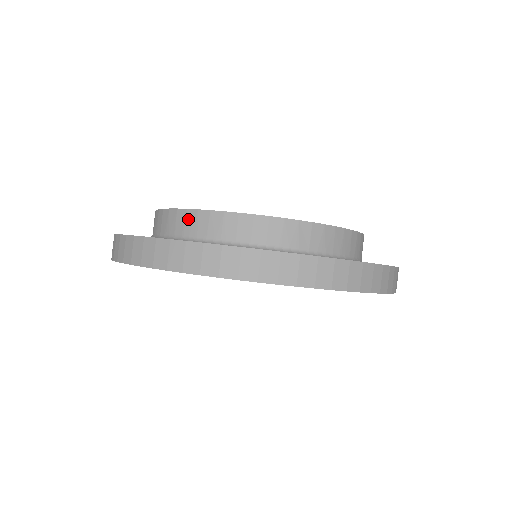
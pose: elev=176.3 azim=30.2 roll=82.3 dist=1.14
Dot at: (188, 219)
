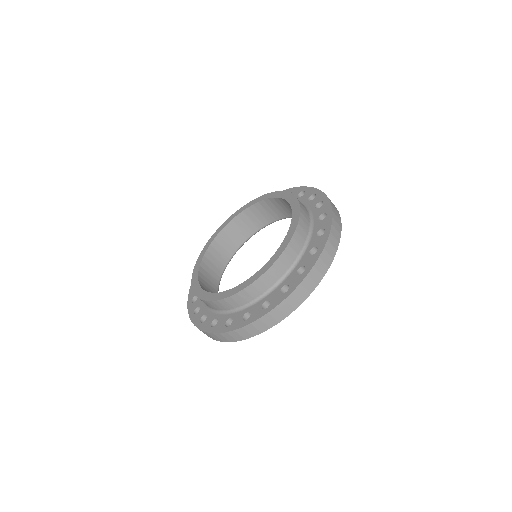
Dot at: occluded
